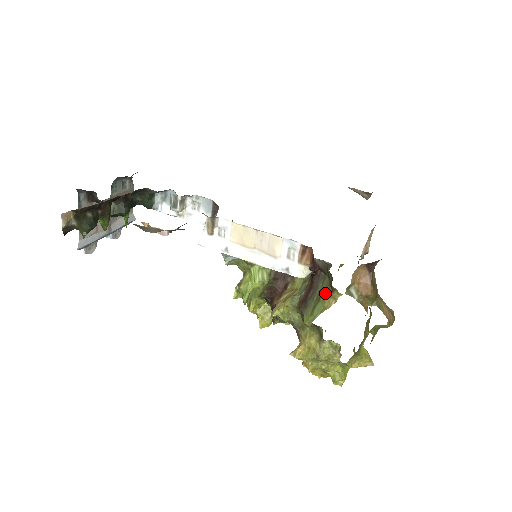
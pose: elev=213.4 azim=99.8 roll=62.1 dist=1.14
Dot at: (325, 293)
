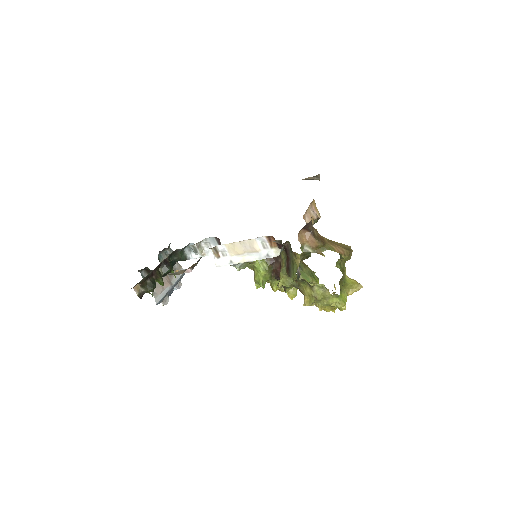
Dot at: (294, 258)
